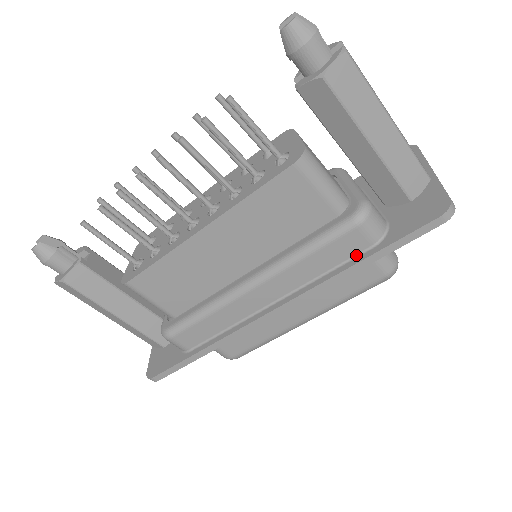
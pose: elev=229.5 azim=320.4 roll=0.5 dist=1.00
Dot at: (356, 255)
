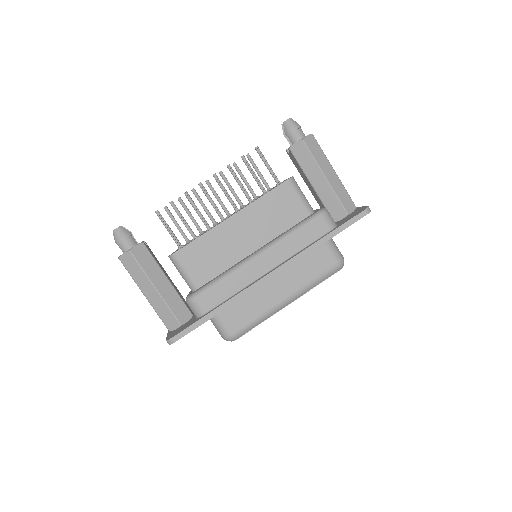
Dot at: (321, 236)
